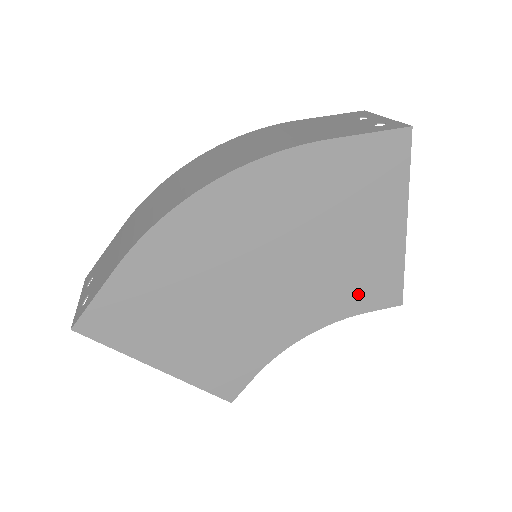
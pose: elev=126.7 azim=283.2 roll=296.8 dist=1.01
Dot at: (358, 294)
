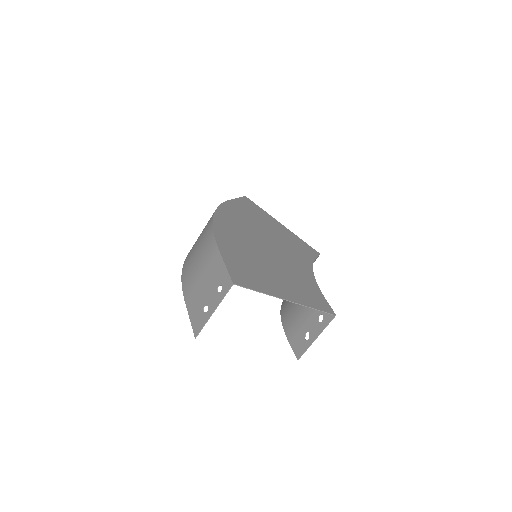
Dot at: (304, 251)
